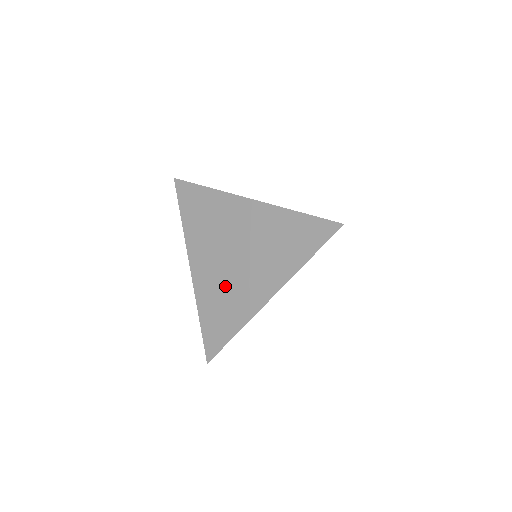
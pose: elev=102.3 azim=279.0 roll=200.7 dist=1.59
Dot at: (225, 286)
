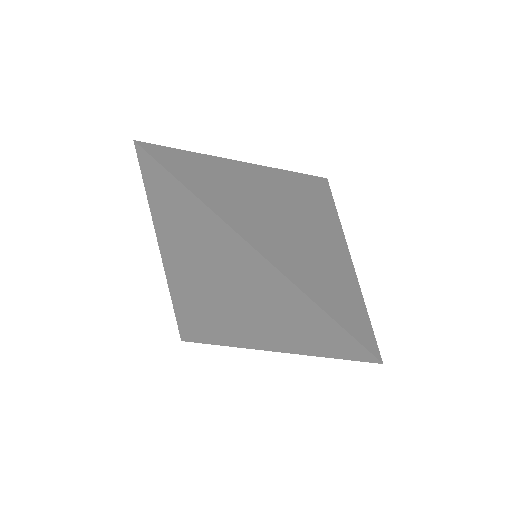
Dot at: (208, 306)
